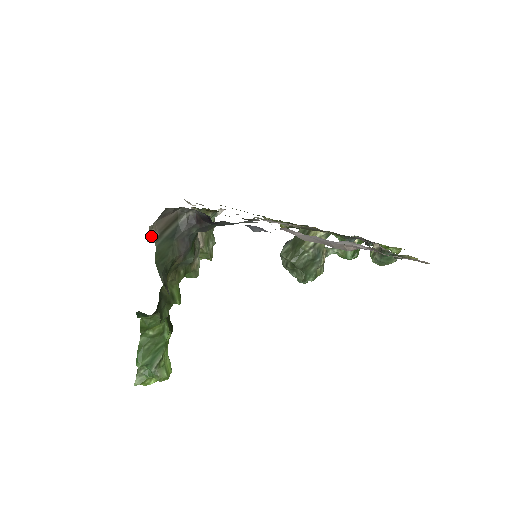
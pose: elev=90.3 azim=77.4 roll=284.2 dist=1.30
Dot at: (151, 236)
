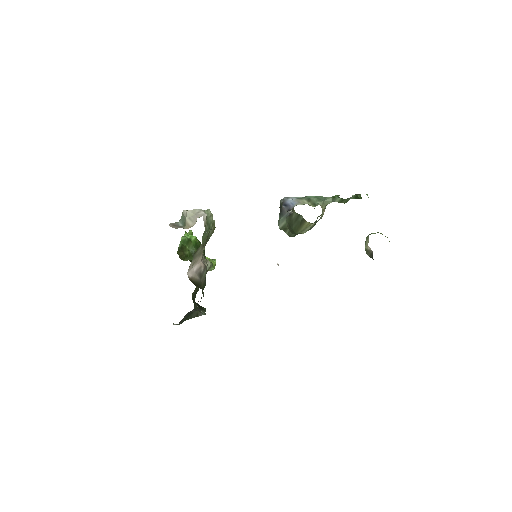
Dot at: (174, 324)
